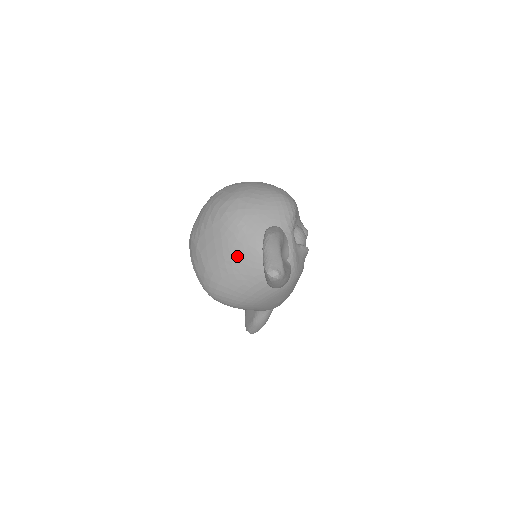
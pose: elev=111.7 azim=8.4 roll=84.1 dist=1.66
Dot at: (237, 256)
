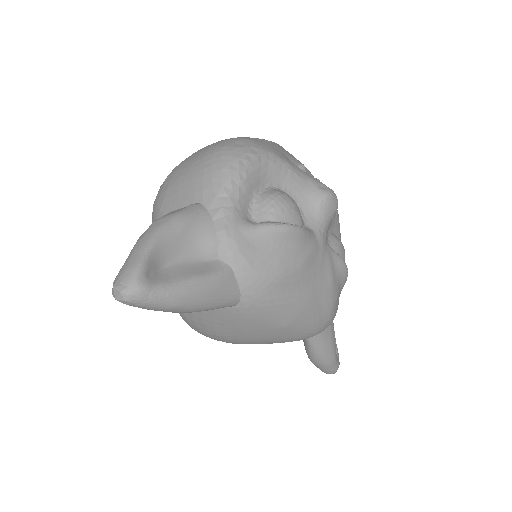
Dot at: occluded
